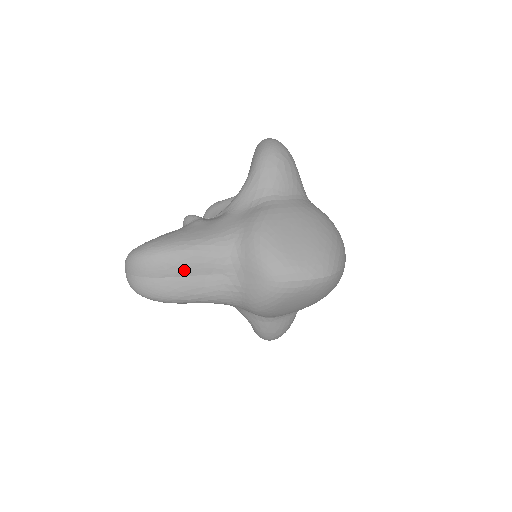
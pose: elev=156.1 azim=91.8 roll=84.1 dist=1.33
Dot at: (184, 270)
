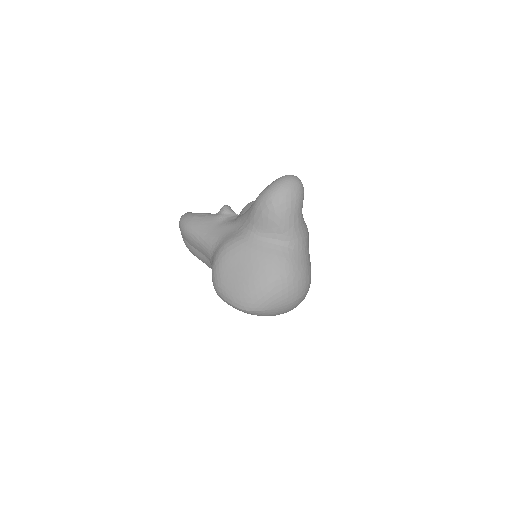
Dot at: (193, 245)
